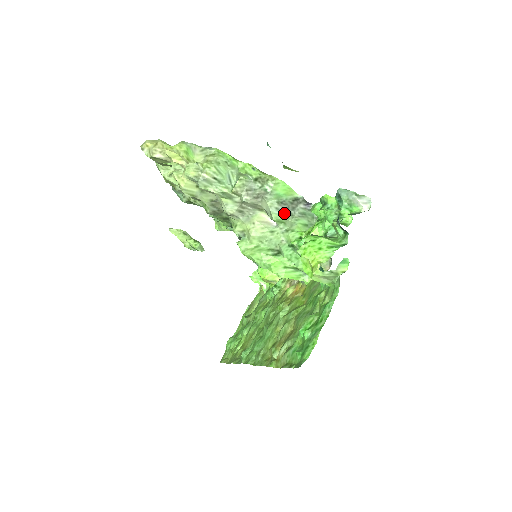
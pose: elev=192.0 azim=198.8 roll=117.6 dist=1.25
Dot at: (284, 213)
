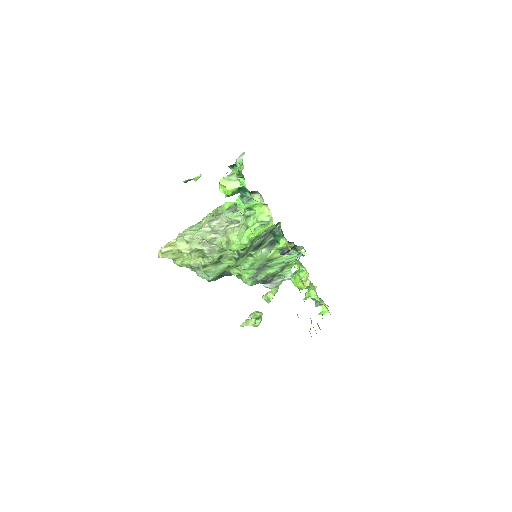
Dot at: (234, 211)
